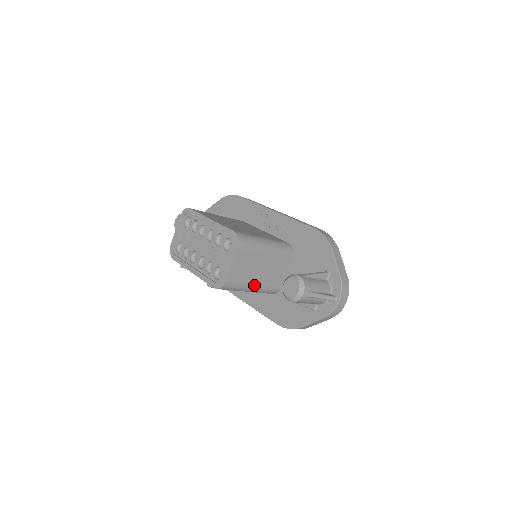
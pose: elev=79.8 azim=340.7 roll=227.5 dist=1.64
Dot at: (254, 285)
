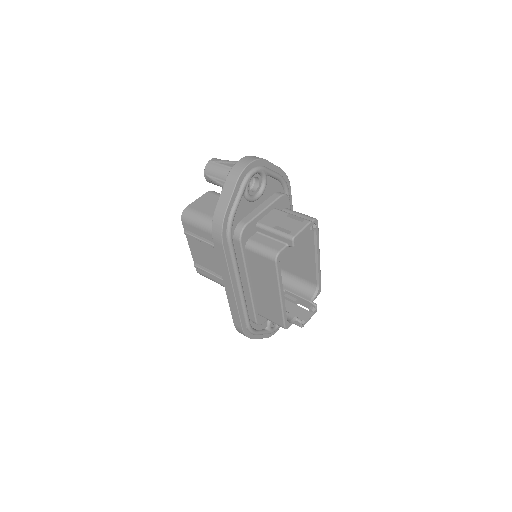
Dot at: (211, 217)
